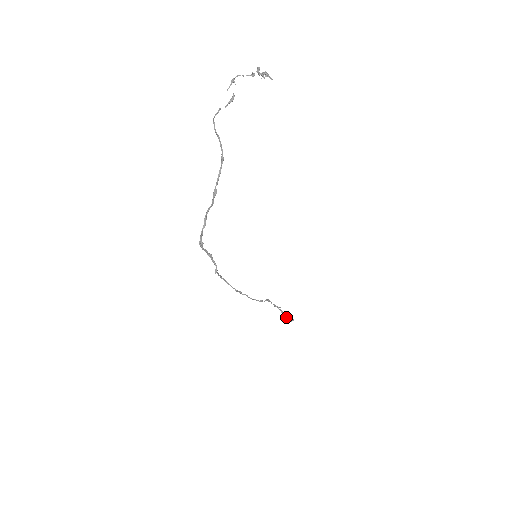
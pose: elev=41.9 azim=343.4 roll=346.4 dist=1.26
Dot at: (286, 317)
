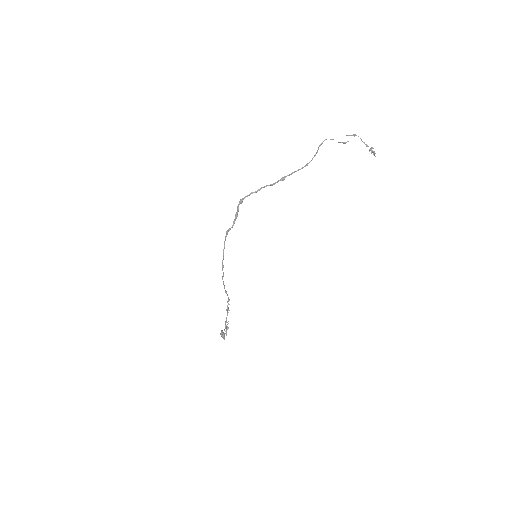
Dot at: (223, 332)
